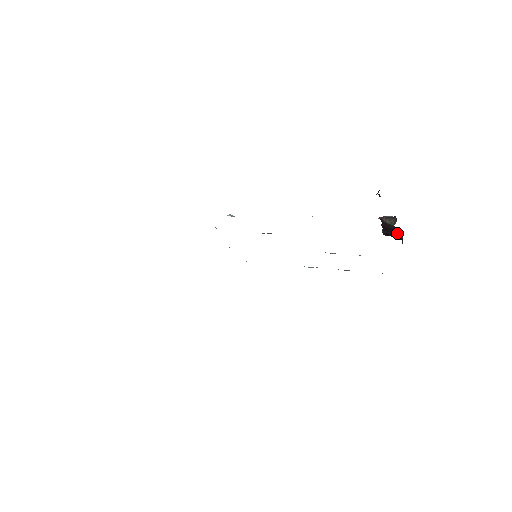
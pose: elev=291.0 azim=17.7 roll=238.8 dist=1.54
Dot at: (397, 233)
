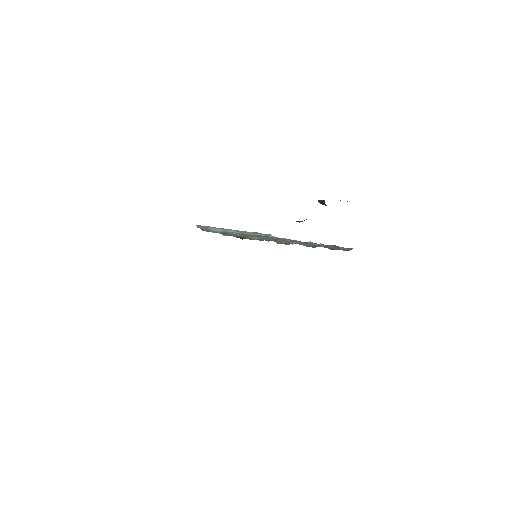
Dot at: occluded
